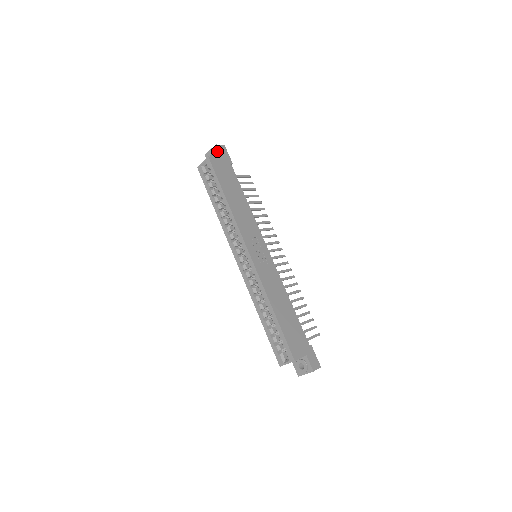
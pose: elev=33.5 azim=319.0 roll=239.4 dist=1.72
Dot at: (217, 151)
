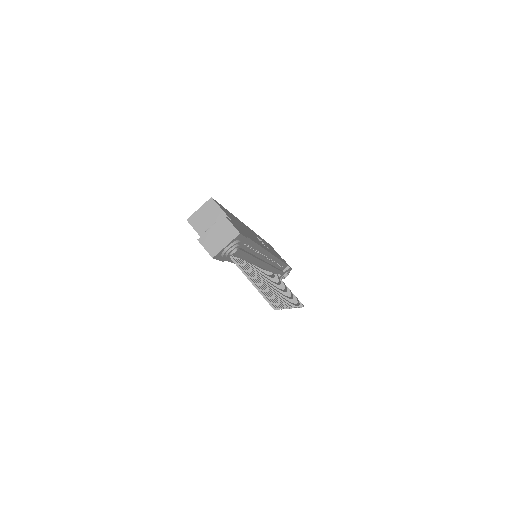
Dot at: occluded
